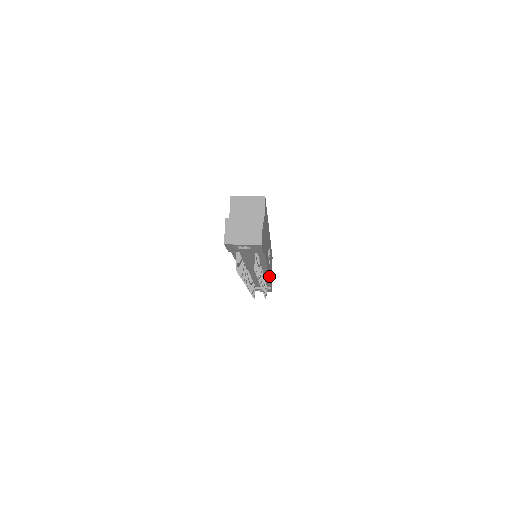
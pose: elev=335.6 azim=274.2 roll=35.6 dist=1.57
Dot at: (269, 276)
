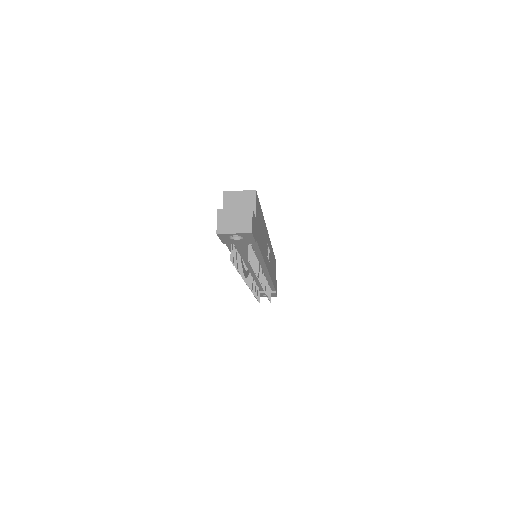
Dot at: occluded
